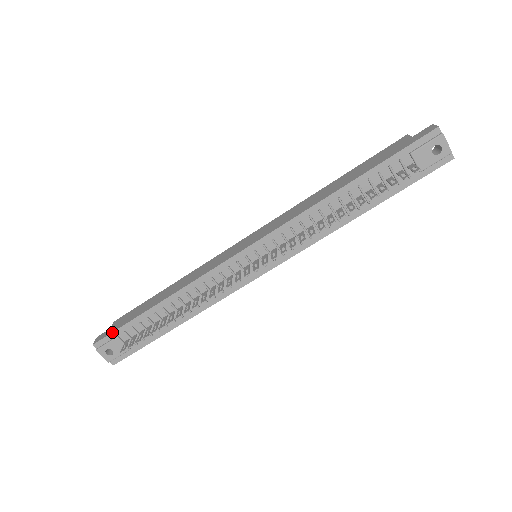
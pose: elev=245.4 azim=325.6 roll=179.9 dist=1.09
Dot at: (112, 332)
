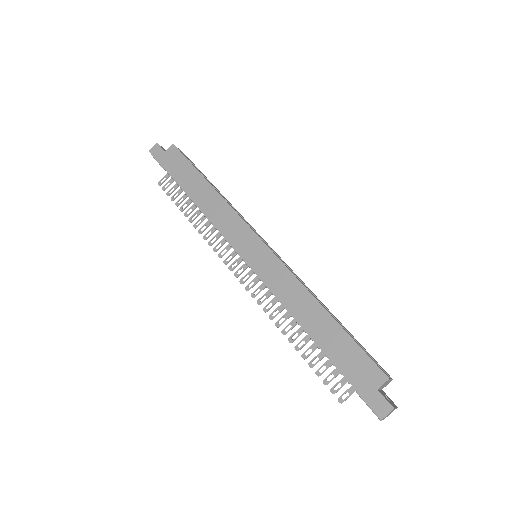
Dot at: occluded
